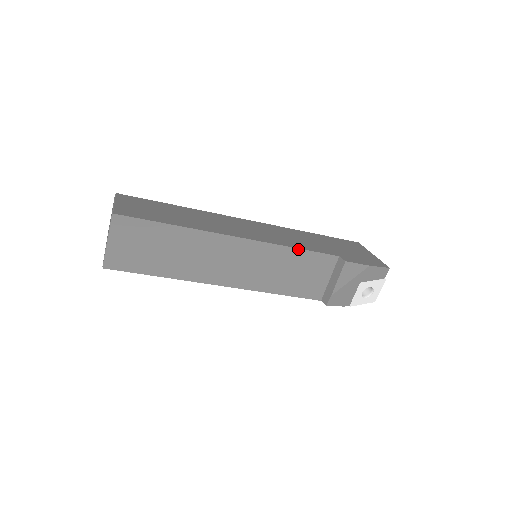
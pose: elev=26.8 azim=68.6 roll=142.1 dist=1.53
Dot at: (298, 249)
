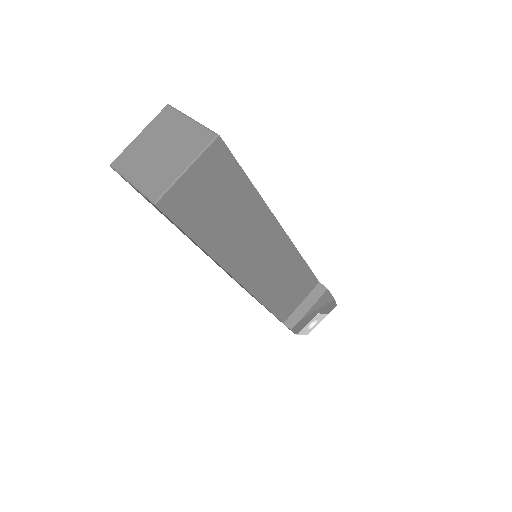
Dot at: (305, 263)
